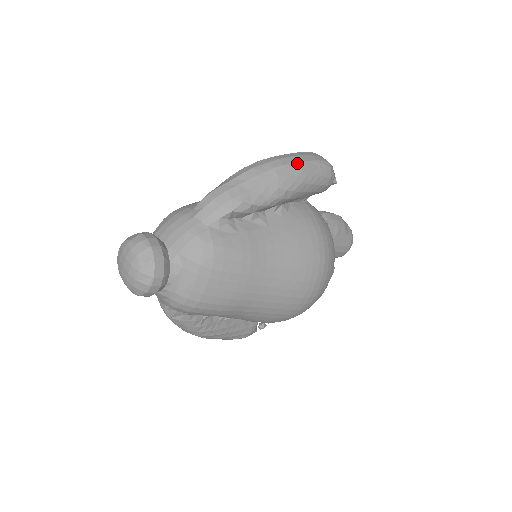
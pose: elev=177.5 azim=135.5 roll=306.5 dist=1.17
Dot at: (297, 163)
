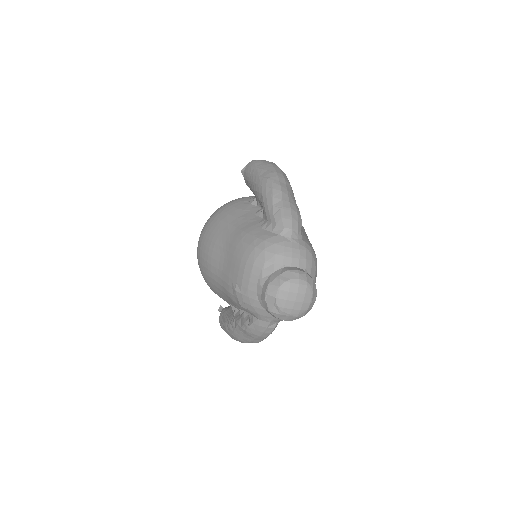
Dot at: (281, 170)
